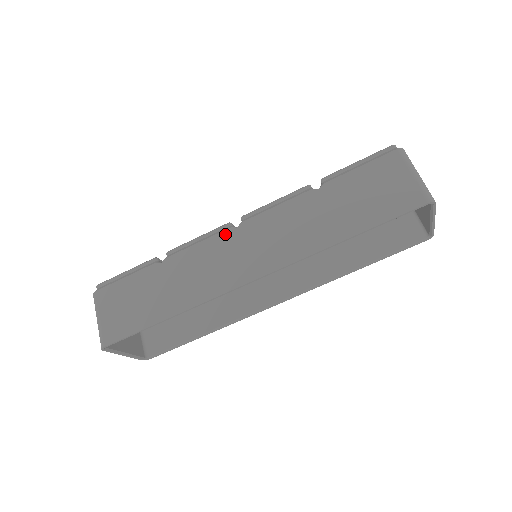
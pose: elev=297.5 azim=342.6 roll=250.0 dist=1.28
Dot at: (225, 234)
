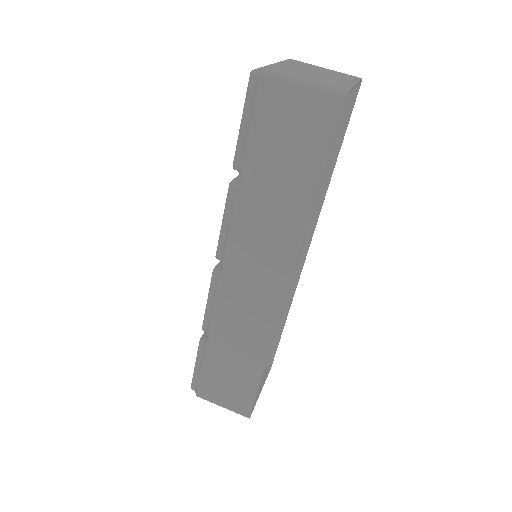
Dot at: (223, 284)
